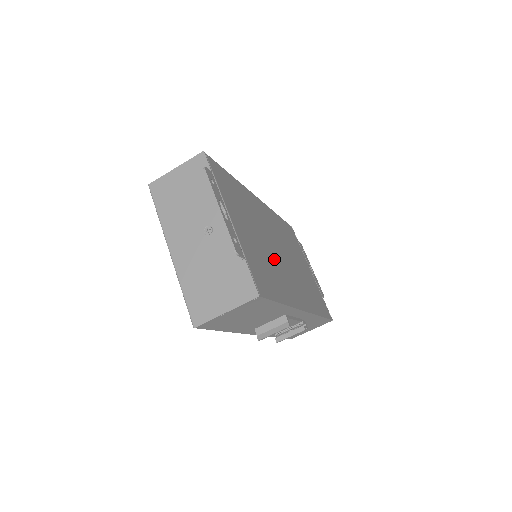
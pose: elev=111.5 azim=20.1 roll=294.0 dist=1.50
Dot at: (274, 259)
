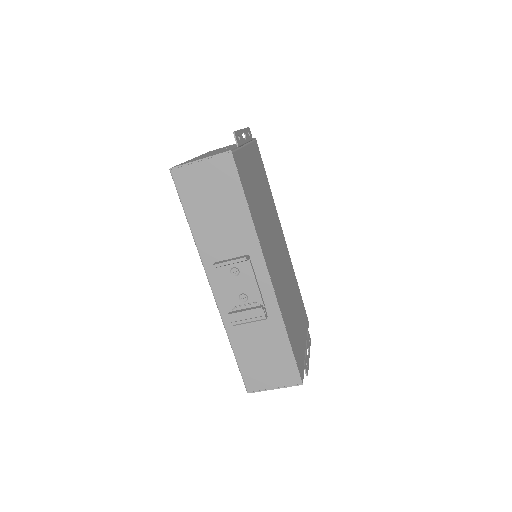
Dot at: (266, 226)
